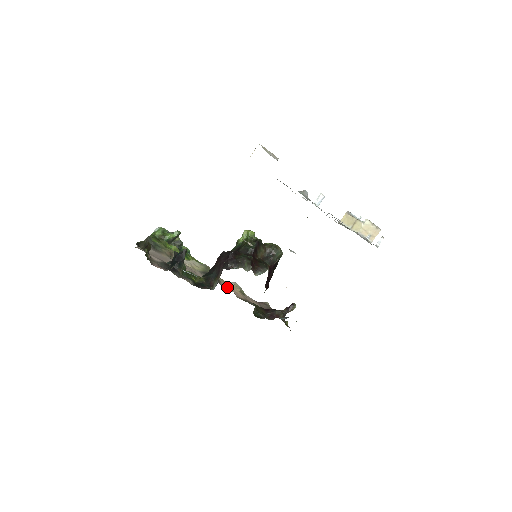
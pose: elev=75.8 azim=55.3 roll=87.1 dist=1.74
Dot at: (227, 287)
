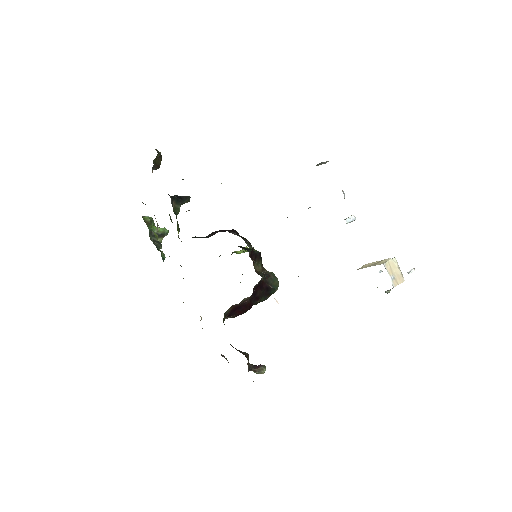
Dot at: occluded
